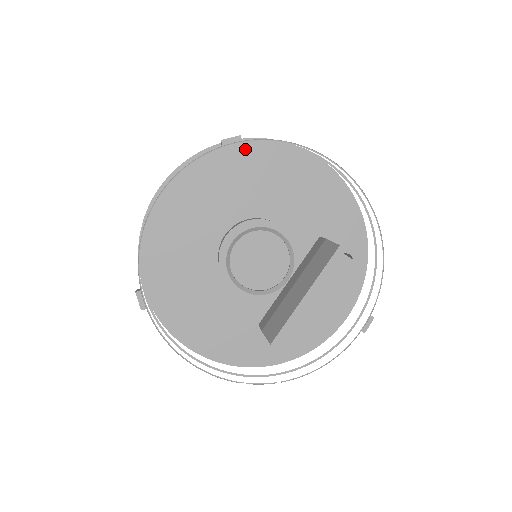
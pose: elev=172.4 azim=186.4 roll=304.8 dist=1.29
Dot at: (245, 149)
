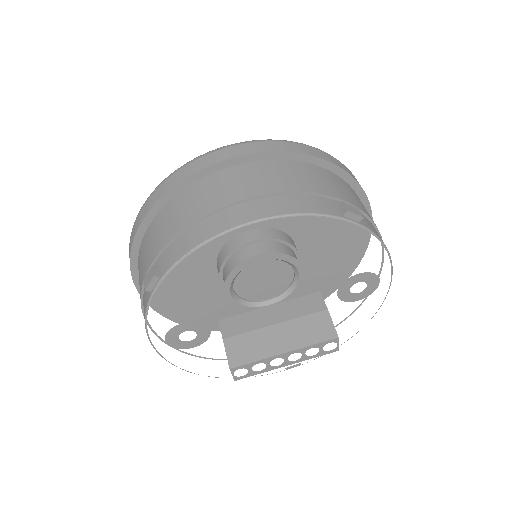
Dot at: occluded
